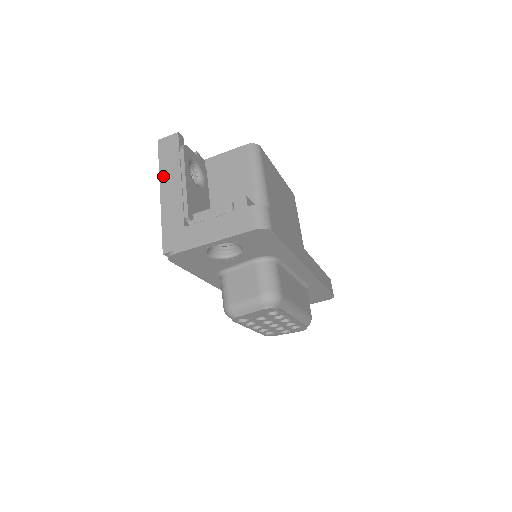
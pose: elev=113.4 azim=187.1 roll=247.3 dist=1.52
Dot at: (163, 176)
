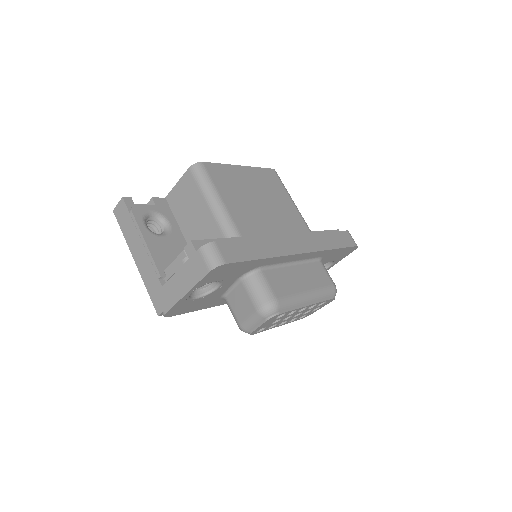
Dot at: (130, 244)
